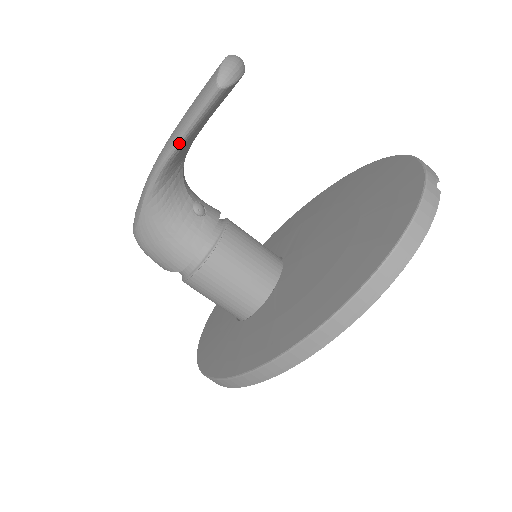
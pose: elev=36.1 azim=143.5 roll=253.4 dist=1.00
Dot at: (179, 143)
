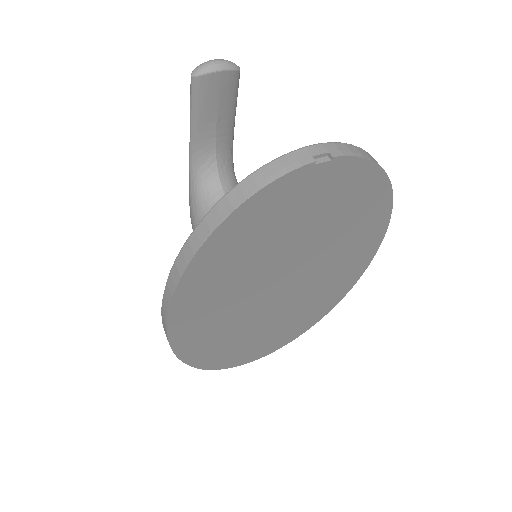
Dot at: (191, 129)
